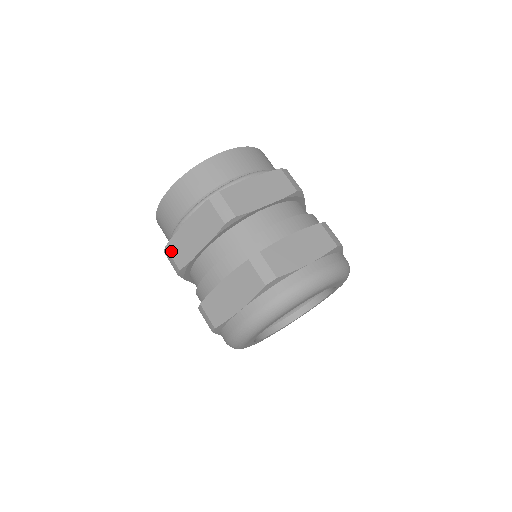
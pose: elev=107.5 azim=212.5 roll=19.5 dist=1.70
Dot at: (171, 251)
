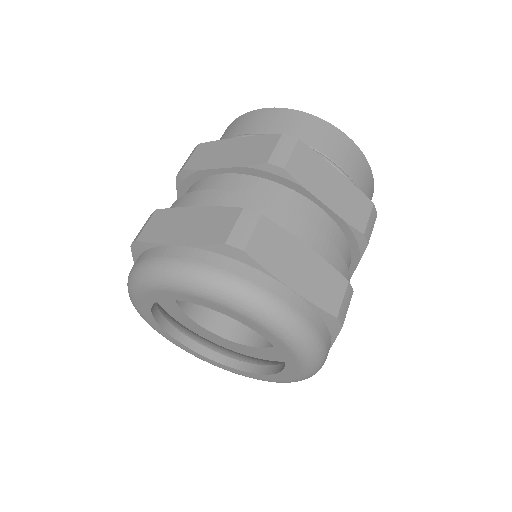
Dot at: (198, 150)
